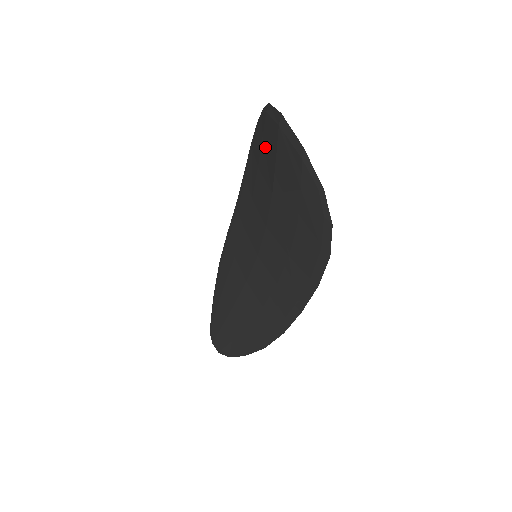
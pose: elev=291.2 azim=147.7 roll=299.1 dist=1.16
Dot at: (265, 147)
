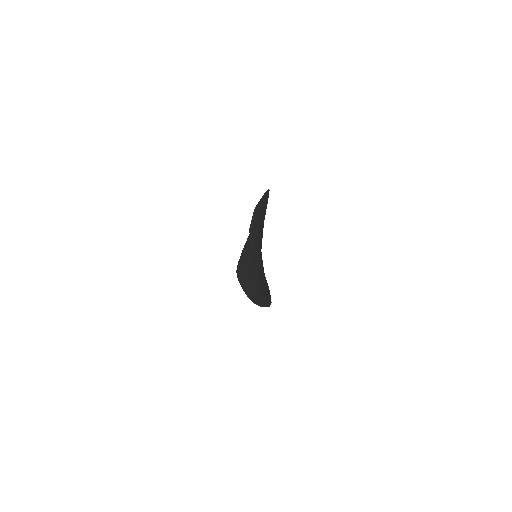
Dot at: occluded
